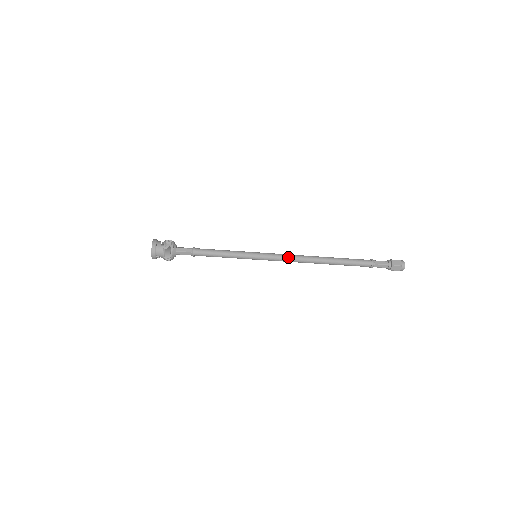
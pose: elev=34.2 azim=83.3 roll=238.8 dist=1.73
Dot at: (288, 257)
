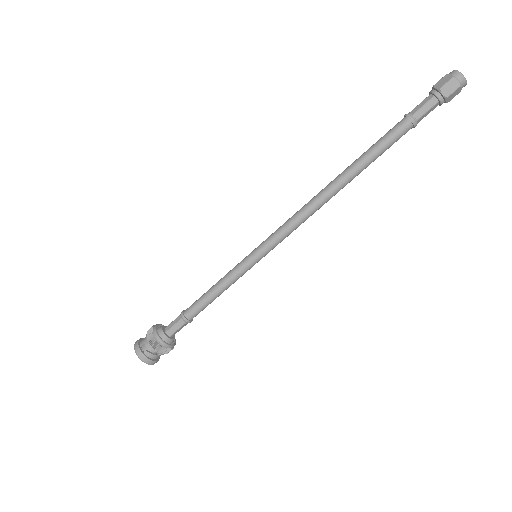
Dot at: (290, 218)
